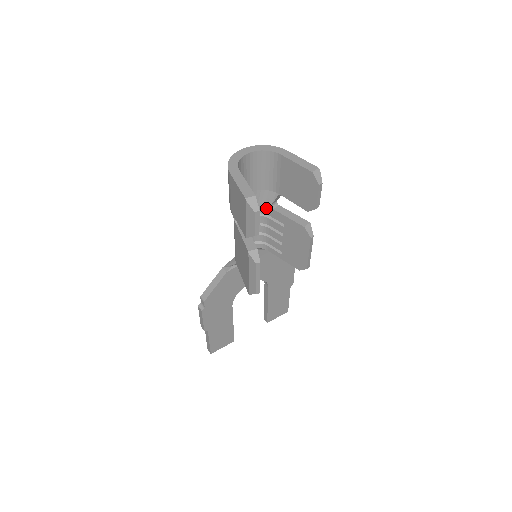
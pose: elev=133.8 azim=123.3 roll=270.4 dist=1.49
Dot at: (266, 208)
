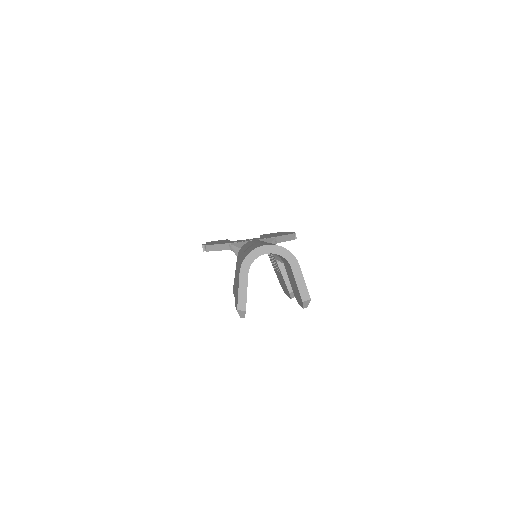
Dot at: (273, 255)
